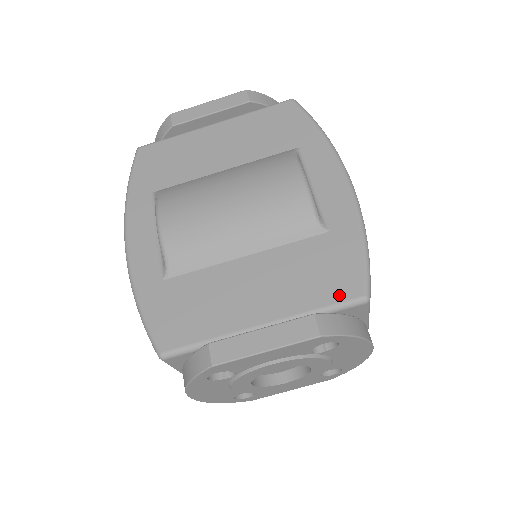
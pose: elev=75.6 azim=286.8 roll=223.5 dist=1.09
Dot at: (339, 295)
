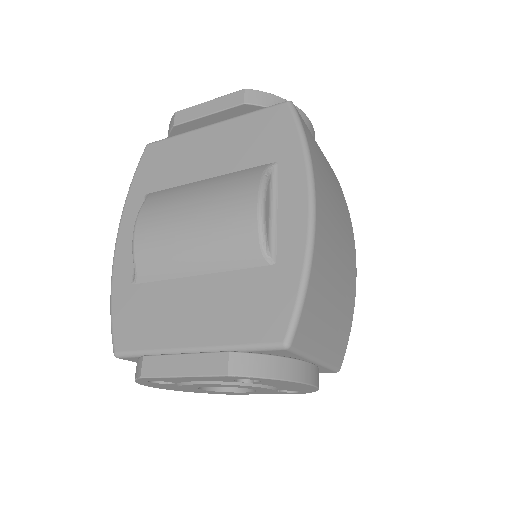
Dot at: (262, 336)
